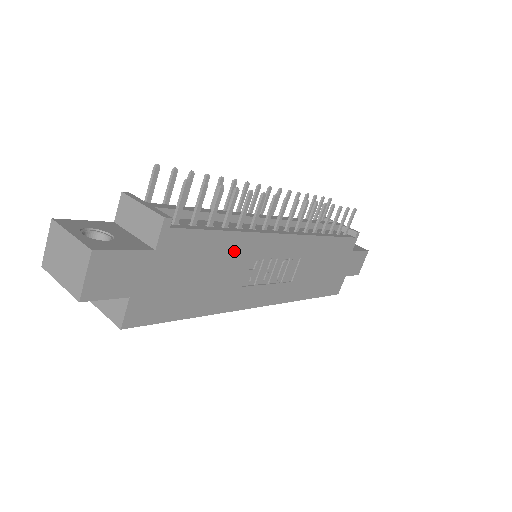
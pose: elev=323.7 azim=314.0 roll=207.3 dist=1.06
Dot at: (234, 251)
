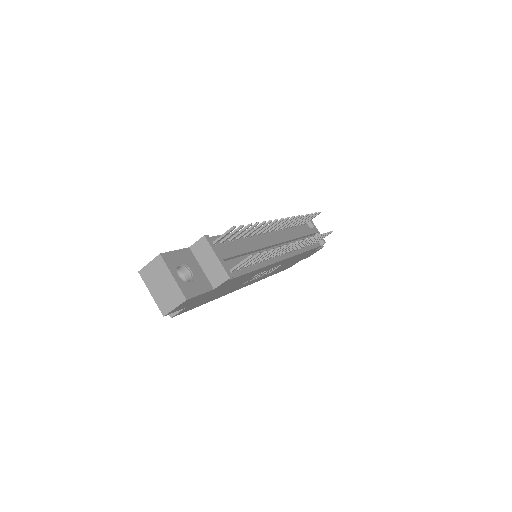
Dot at: (251, 275)
